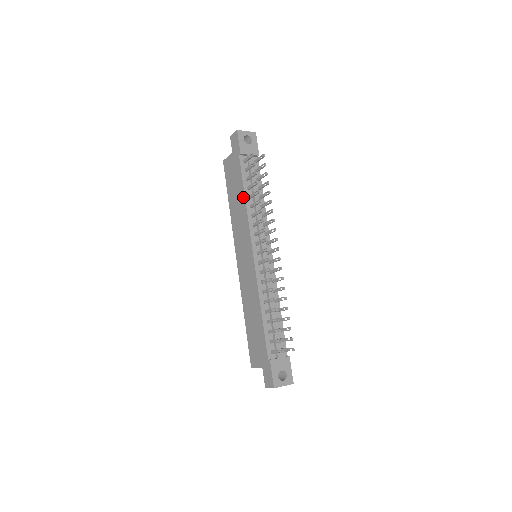
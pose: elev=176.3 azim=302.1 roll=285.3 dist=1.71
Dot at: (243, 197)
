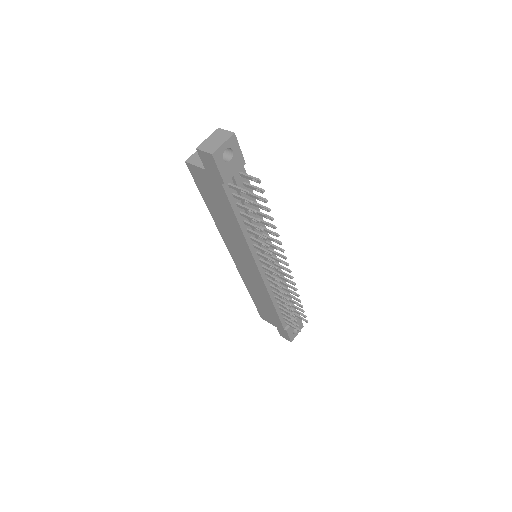
Dot at: (236, 225)
